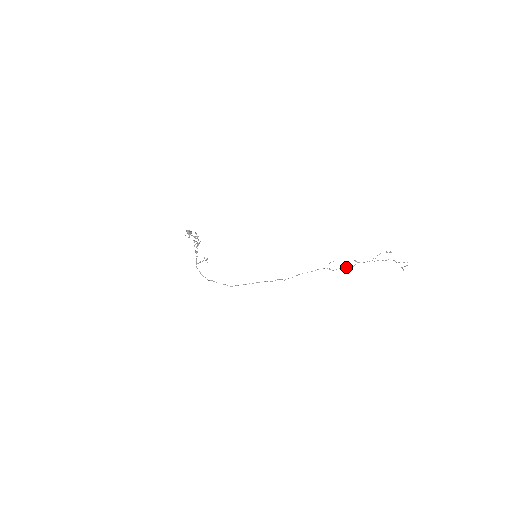
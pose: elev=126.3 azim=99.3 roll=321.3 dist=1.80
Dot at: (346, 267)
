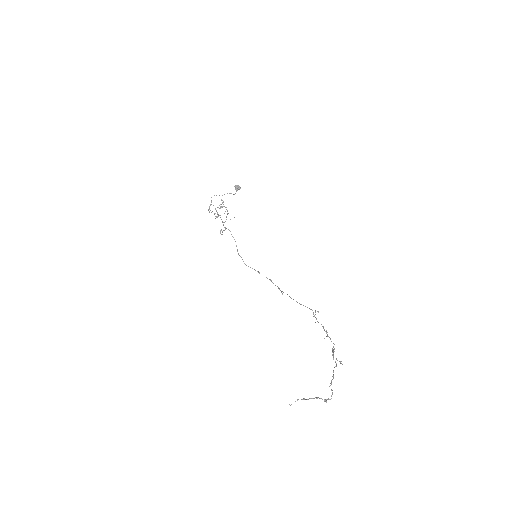
Dot at: occluded
